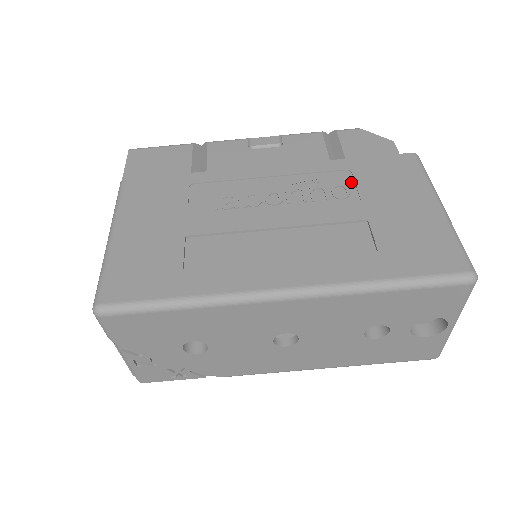
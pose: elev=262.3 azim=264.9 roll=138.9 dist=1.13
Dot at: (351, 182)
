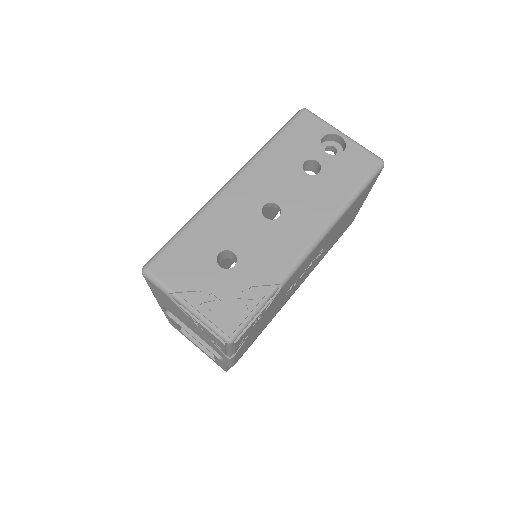
Dot at: occluded
